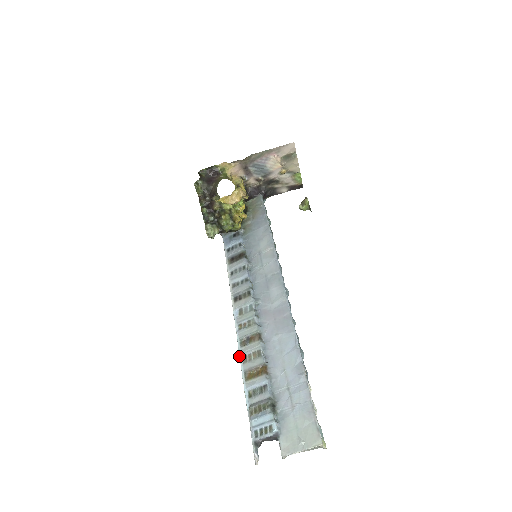
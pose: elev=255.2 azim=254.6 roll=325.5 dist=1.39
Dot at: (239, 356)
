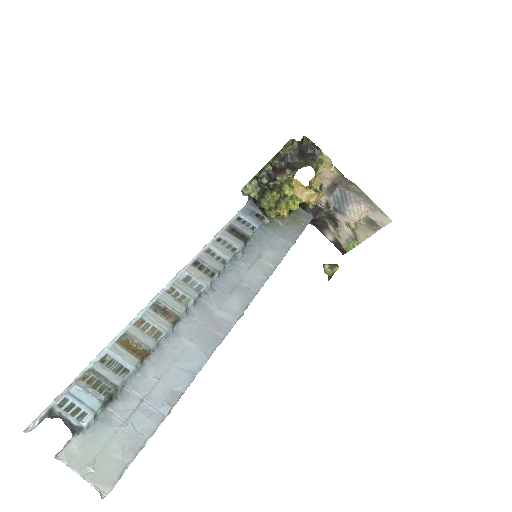
Dot at: (139, 313)
